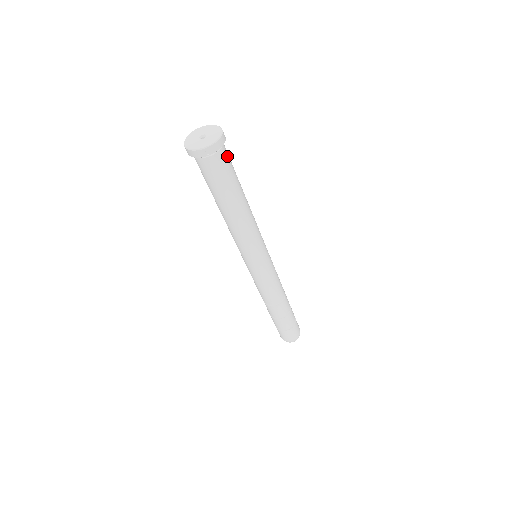
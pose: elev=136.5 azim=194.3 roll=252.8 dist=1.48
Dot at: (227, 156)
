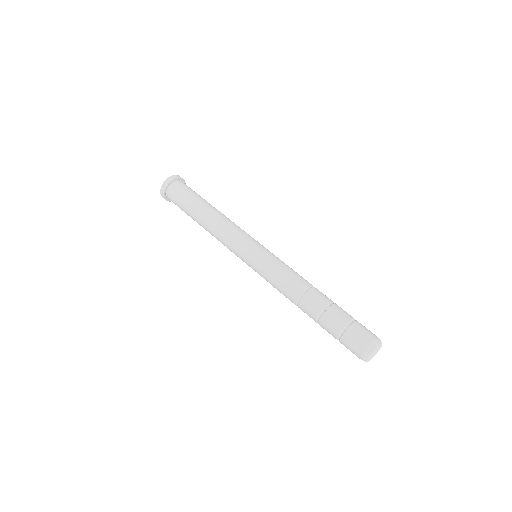
Dot at: (181, 188)
